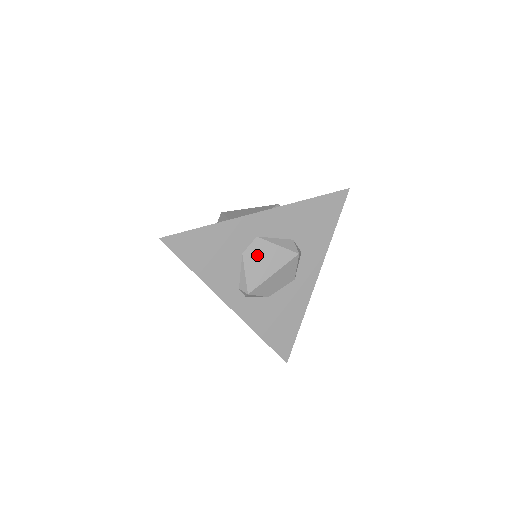
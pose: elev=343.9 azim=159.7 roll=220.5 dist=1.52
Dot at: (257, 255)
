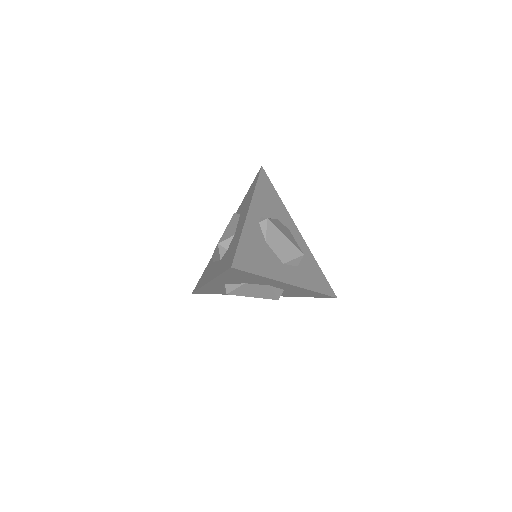
Dot at: (284, 228)
